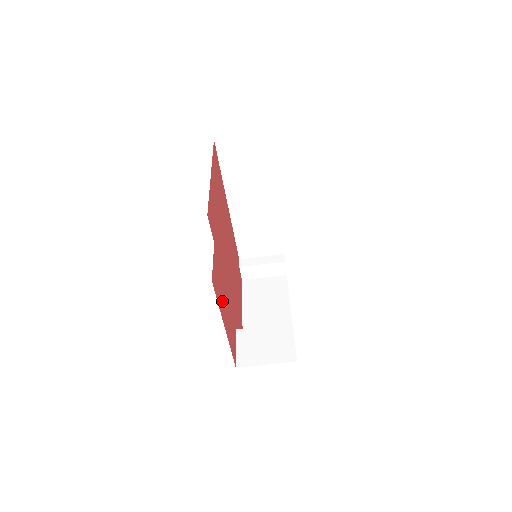
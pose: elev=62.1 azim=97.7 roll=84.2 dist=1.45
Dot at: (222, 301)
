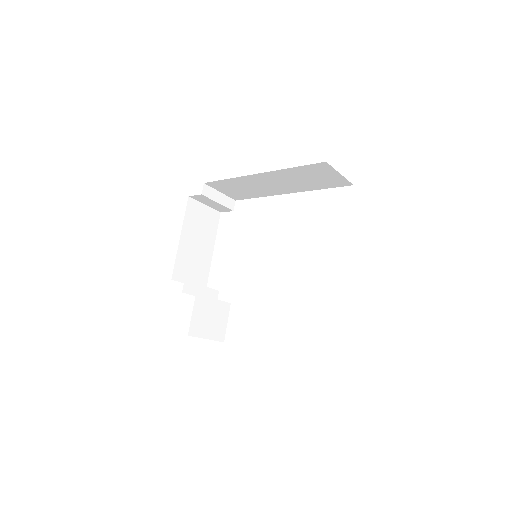
Dot at: occluded
